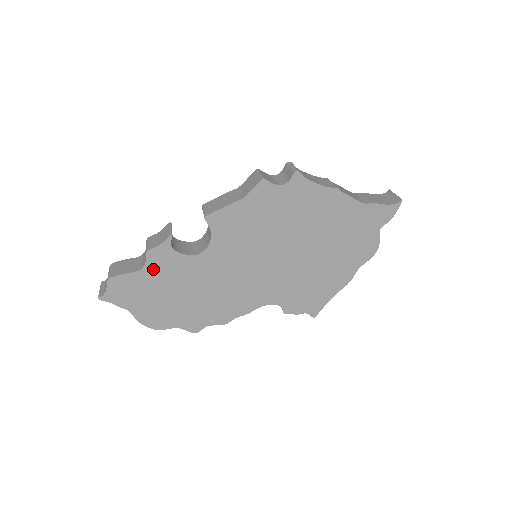
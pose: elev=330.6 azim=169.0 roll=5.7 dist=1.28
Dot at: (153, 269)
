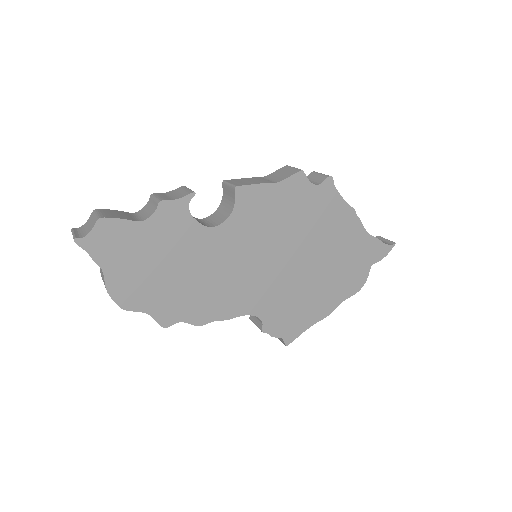
Dot at: (157, 226)
